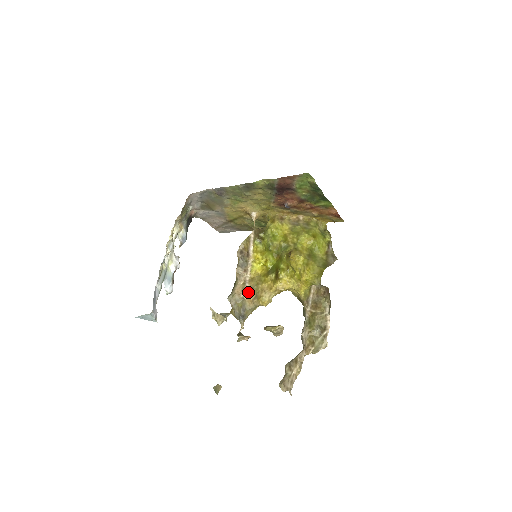
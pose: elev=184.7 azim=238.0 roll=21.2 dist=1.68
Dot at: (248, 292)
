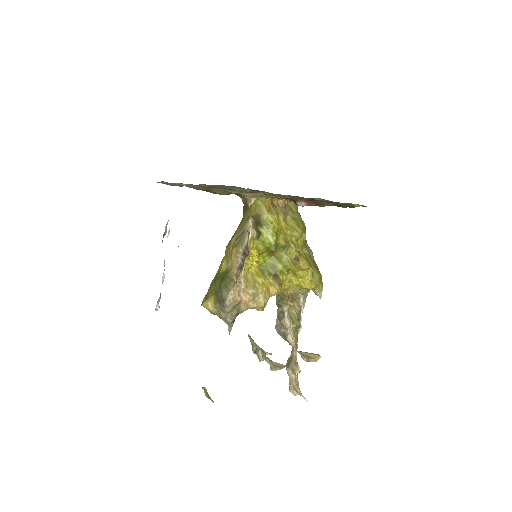
Dot at: (245, 296)
